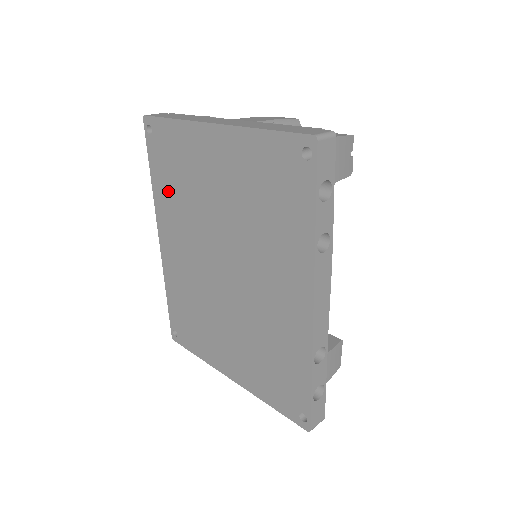
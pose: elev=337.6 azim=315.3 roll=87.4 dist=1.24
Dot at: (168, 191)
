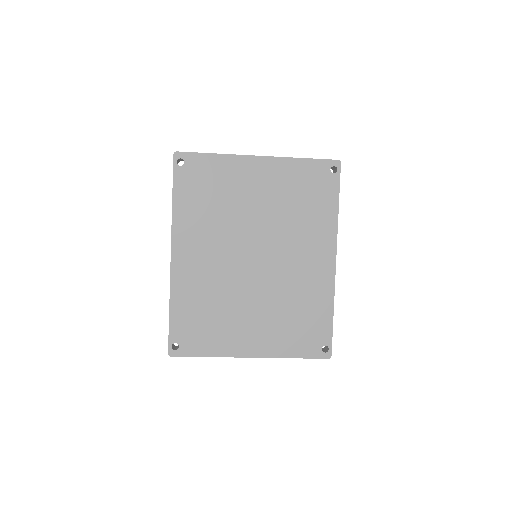
Dot at: (196, 209)
